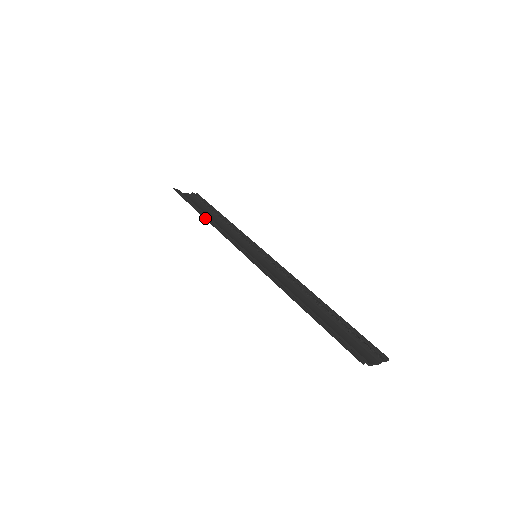
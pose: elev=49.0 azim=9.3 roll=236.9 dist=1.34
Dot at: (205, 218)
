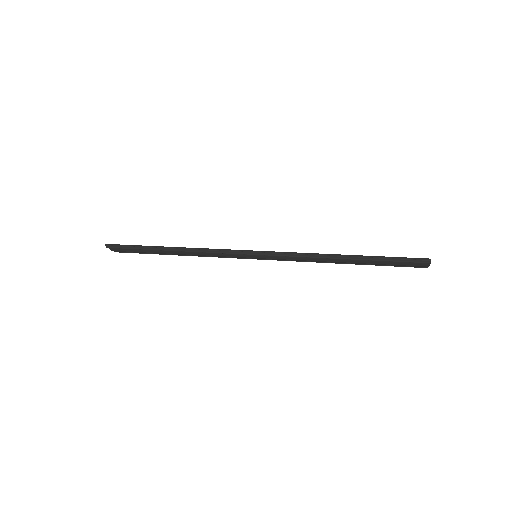
Dot at: (177, 249)
